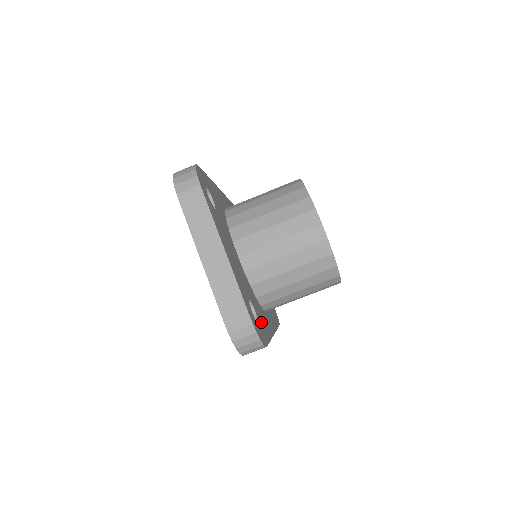
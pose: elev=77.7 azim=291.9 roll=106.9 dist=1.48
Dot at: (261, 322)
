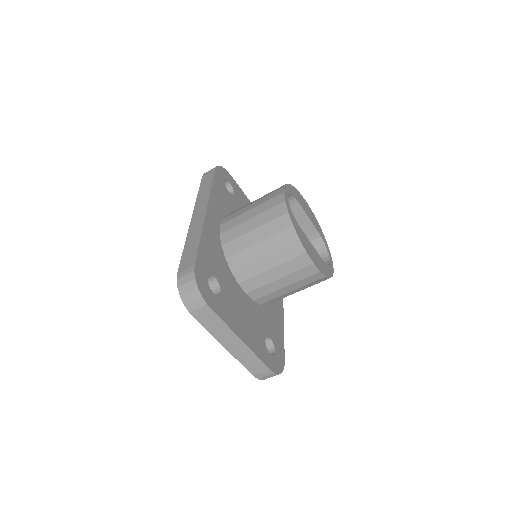
Dot at: (275, 336)
